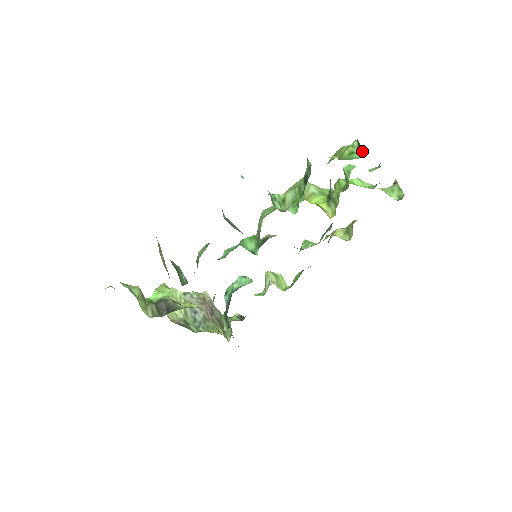
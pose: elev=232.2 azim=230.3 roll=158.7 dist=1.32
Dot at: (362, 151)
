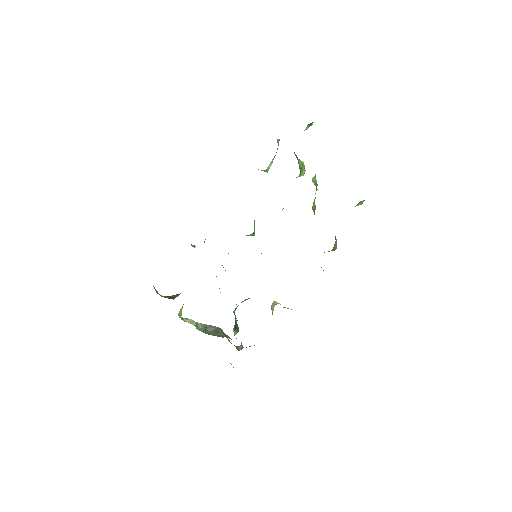
Dot at: (311, 124)
